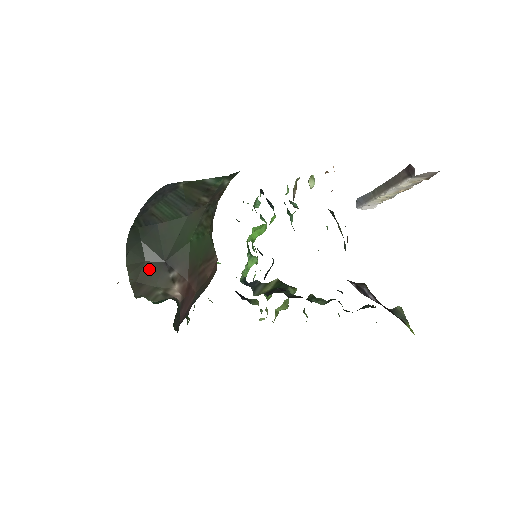
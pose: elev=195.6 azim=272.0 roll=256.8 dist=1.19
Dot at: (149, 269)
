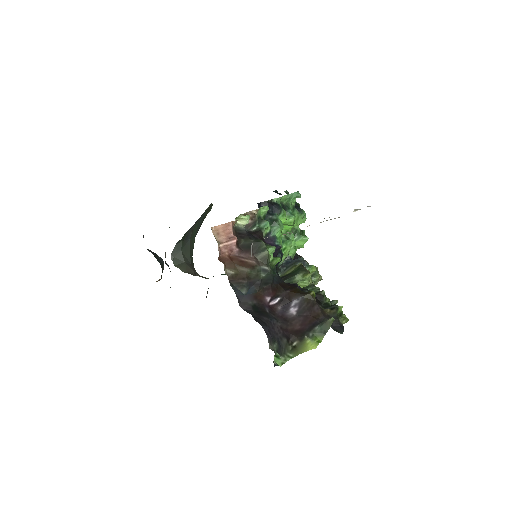
Dot at: (189, 266)
